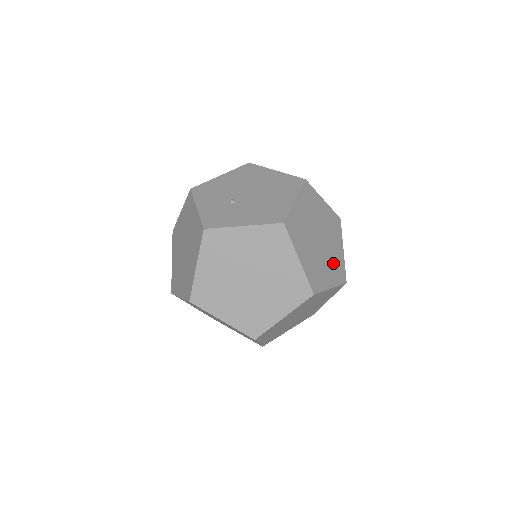
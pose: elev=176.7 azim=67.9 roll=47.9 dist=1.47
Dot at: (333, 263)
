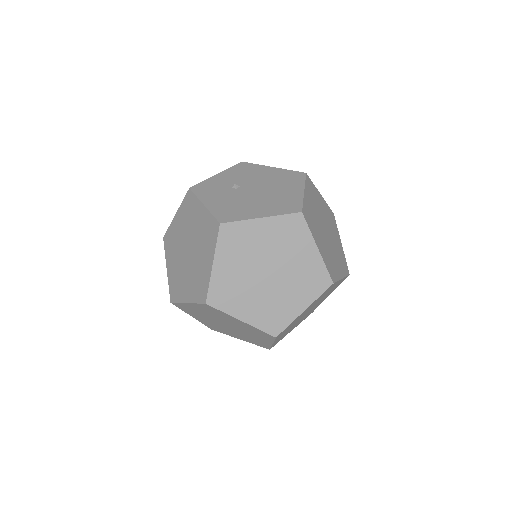
Dot at: (270, 306)
